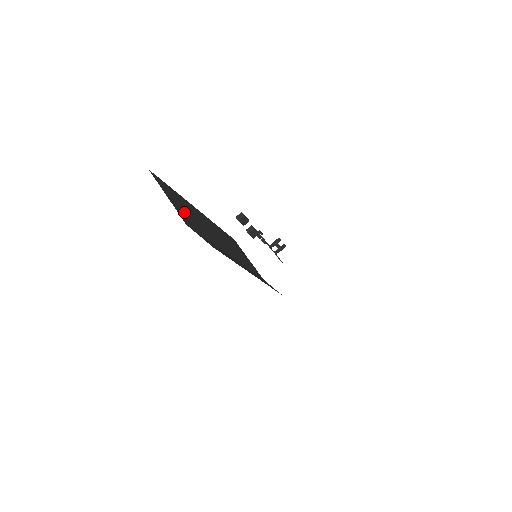
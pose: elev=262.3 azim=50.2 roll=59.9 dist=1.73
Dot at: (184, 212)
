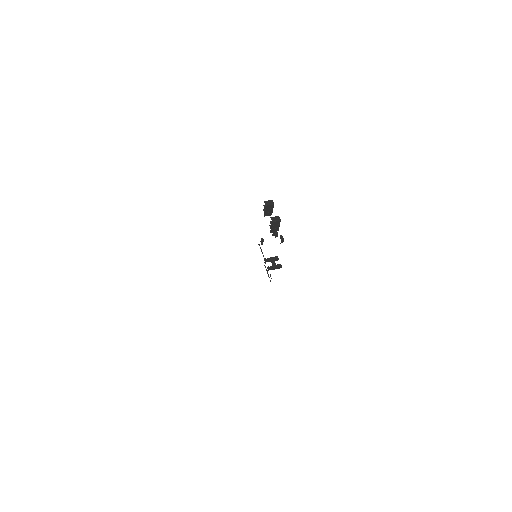
Dot at: occluded
